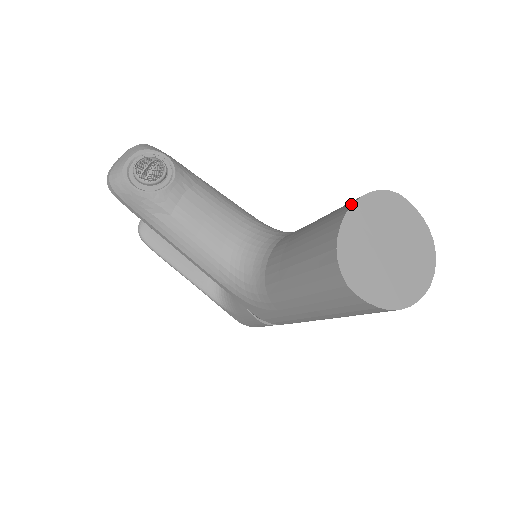
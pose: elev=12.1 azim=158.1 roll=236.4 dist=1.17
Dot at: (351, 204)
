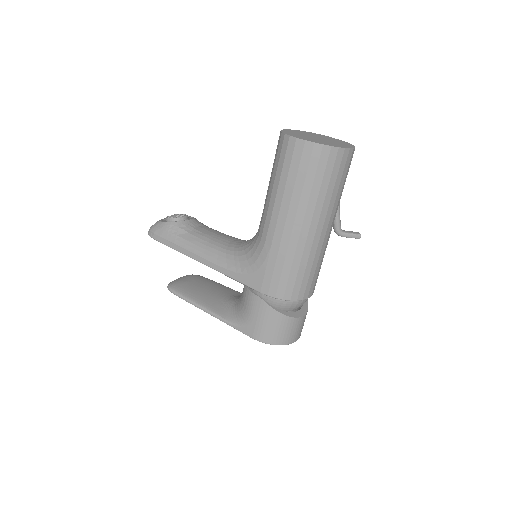
Dot at: occluded
